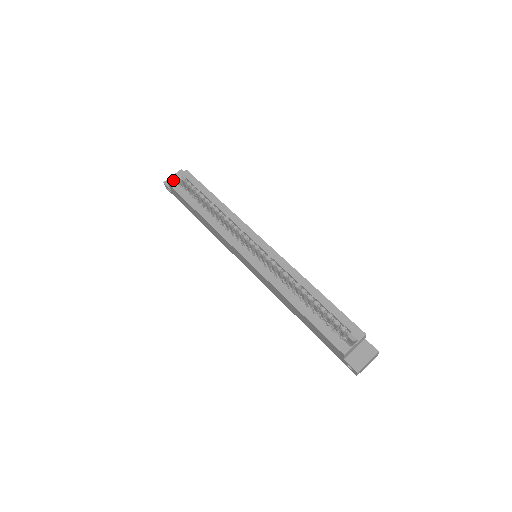
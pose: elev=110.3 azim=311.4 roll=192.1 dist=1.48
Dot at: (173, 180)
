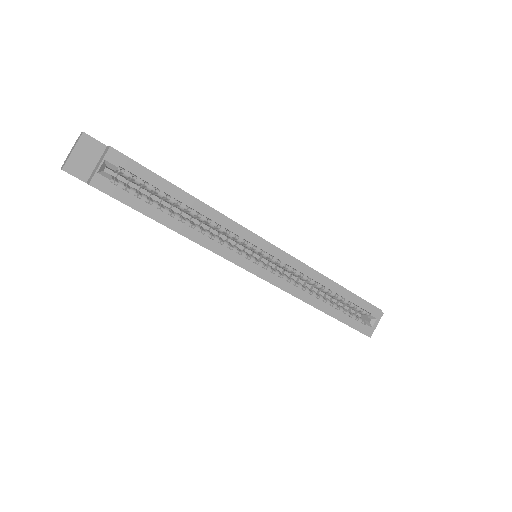
Dot at: (96, 175)
